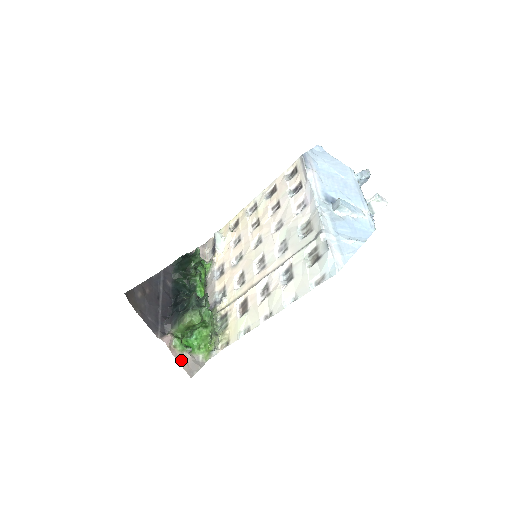
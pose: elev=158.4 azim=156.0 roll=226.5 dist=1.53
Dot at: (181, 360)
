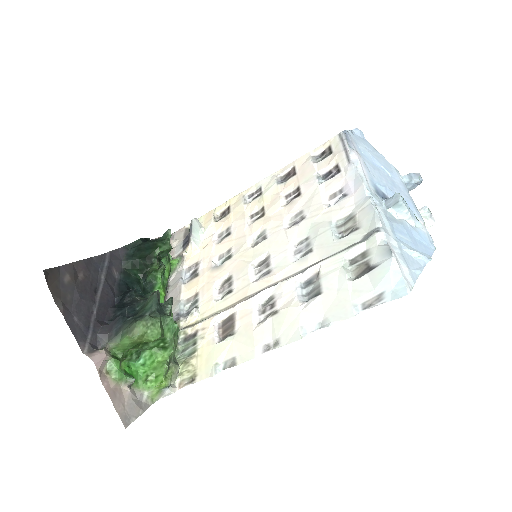
Dot at: (114, 396)
